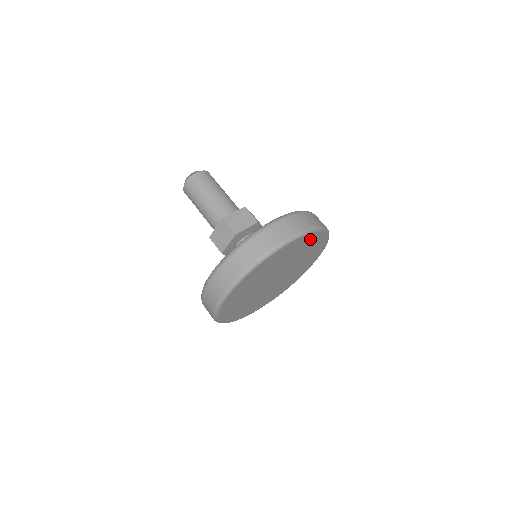
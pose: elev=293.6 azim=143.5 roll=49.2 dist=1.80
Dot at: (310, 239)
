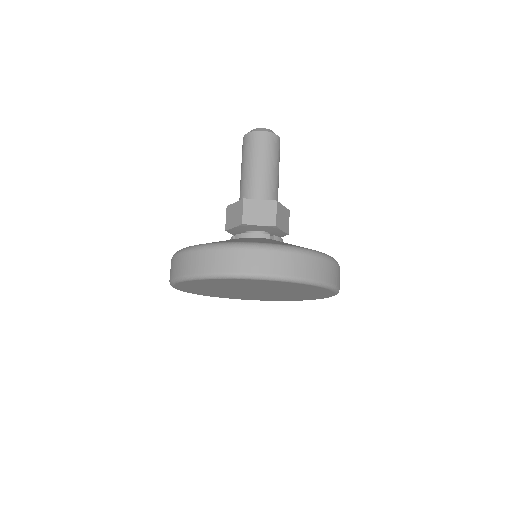
Dot at: (299, 285)
